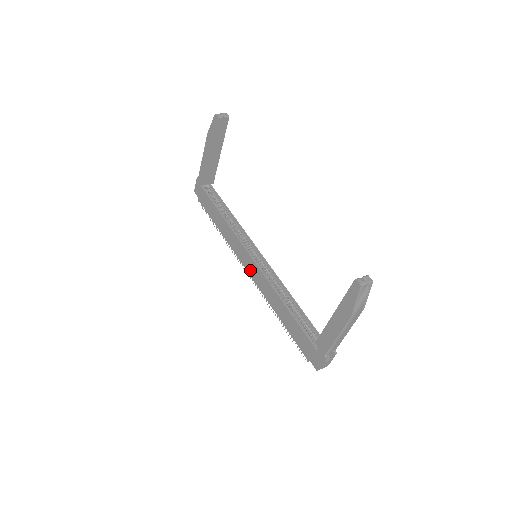
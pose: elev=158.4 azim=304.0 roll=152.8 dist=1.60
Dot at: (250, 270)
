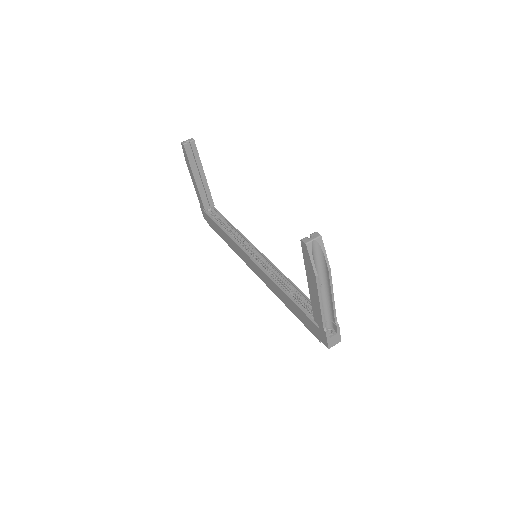
Dot at: (255, 271)
